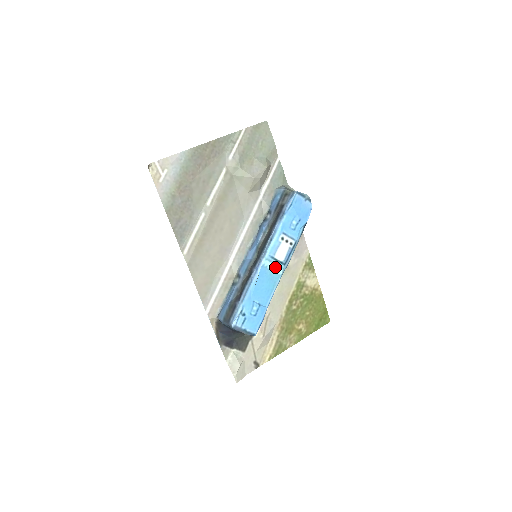
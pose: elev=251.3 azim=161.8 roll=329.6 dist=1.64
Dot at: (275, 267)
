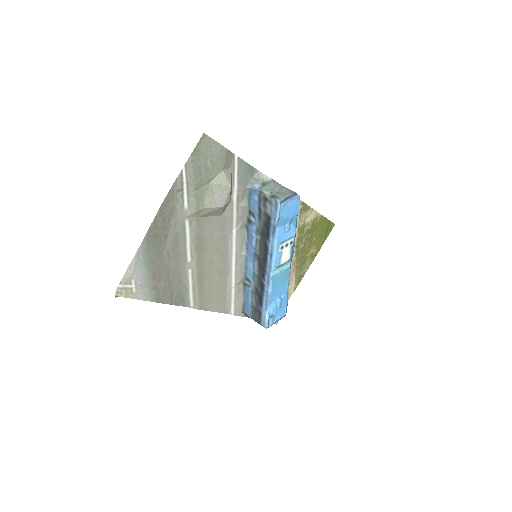
Dot at: (283, 267)
